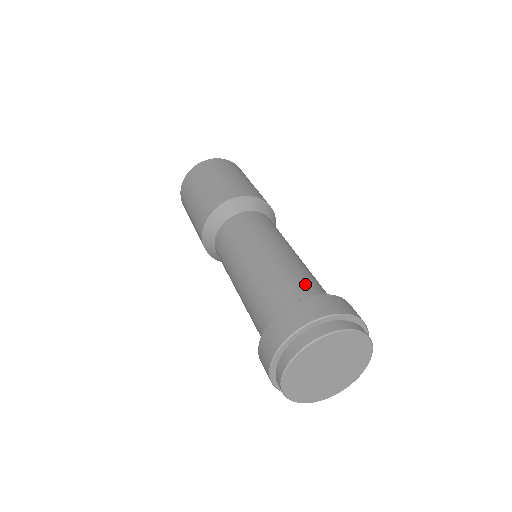
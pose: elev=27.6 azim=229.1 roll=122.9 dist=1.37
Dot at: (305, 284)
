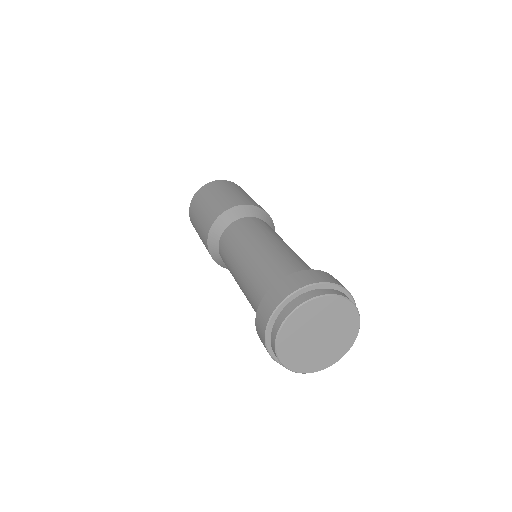
Dot at: occluded
